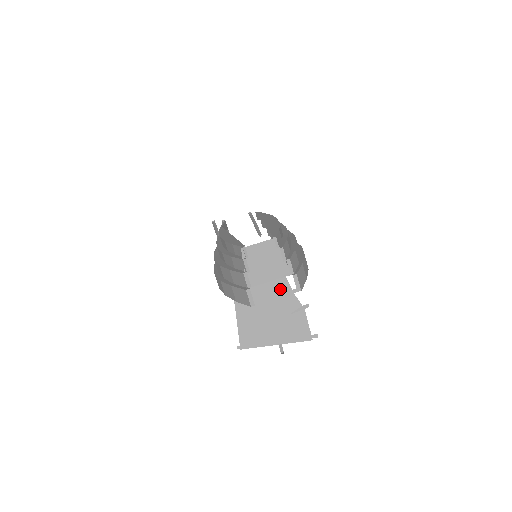
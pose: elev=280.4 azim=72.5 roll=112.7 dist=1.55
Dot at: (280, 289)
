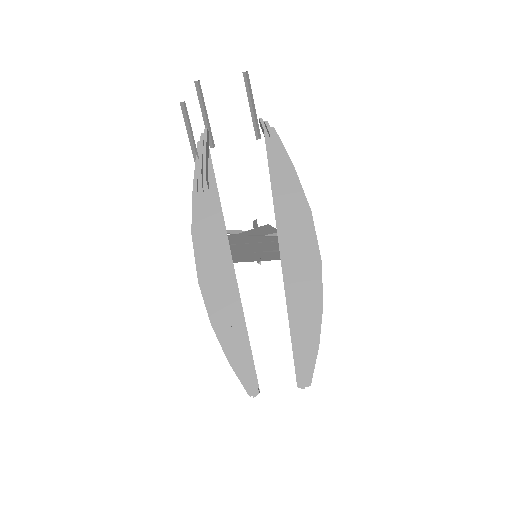
Dot at: (274, 239)
